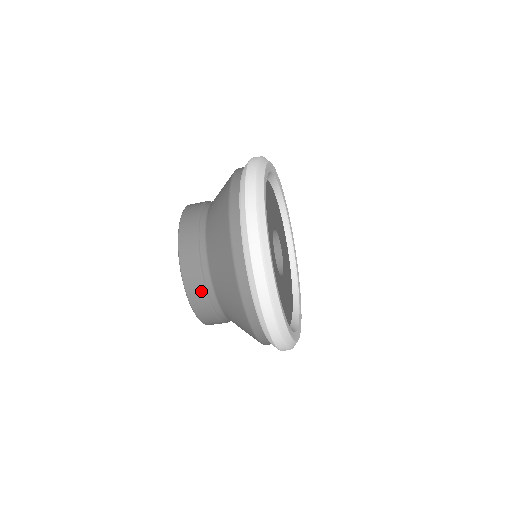
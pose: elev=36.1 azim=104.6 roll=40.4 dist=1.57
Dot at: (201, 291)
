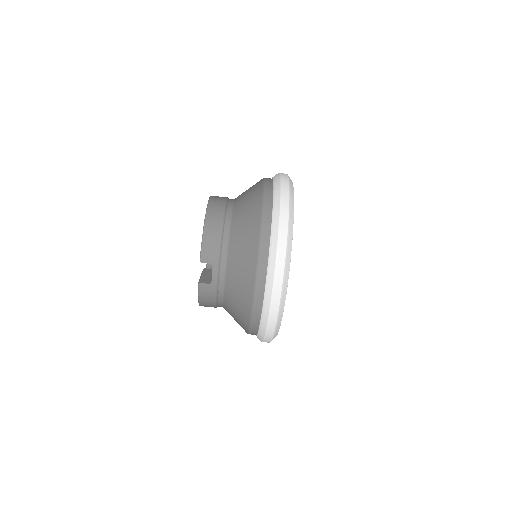
Dot at: (221, 207)
